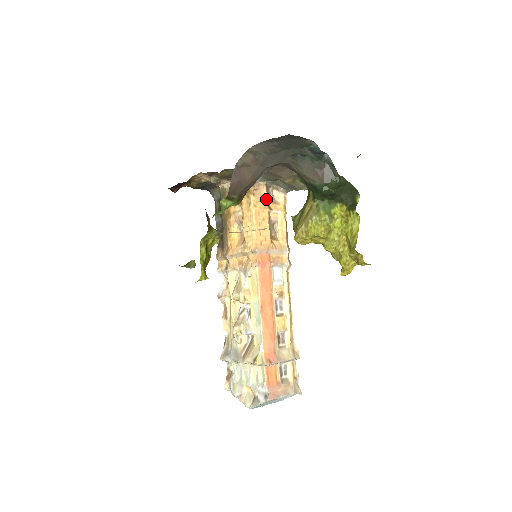
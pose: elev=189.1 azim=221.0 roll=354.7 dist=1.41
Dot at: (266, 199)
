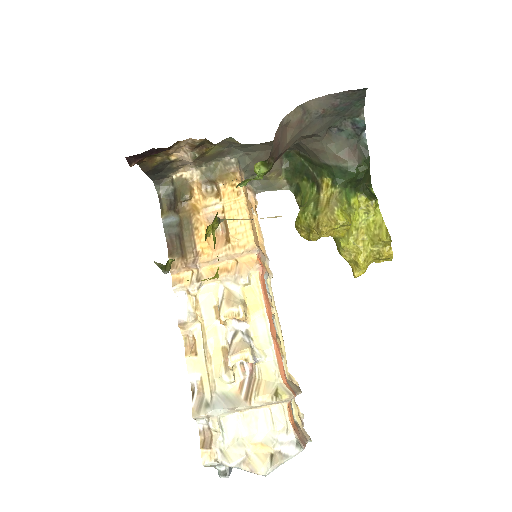
Dot at: (247, 193)
